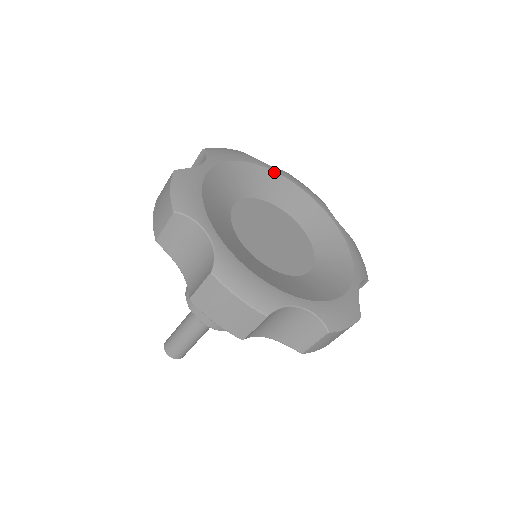
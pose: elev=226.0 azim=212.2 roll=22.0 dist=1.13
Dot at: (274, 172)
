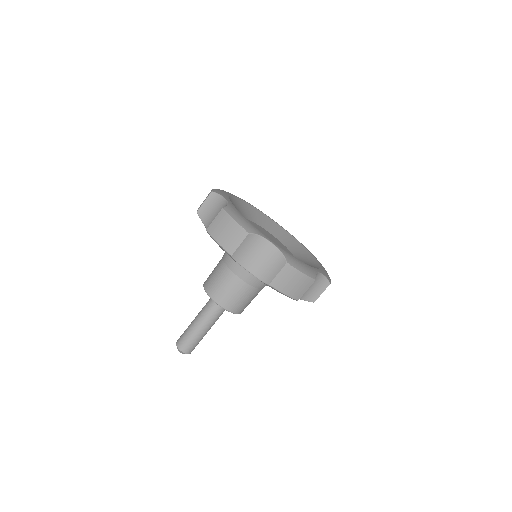
Dot at: (280, 226)
